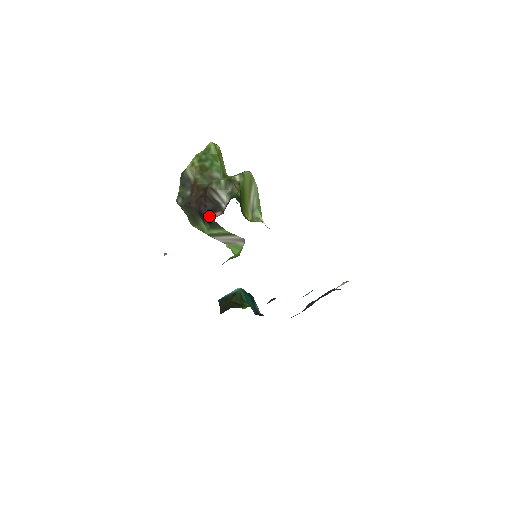
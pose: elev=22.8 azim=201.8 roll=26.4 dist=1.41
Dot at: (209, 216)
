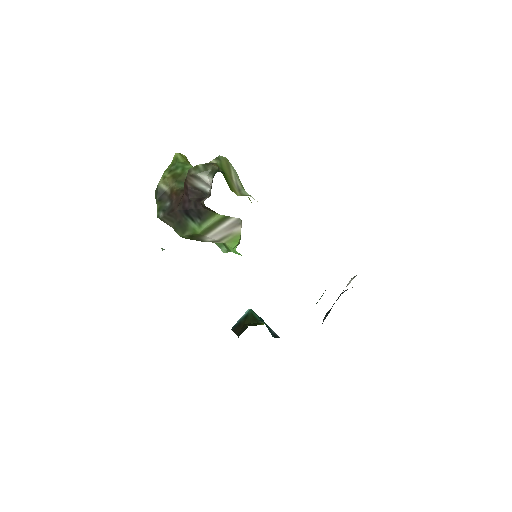
Dot at: (197, 208)
